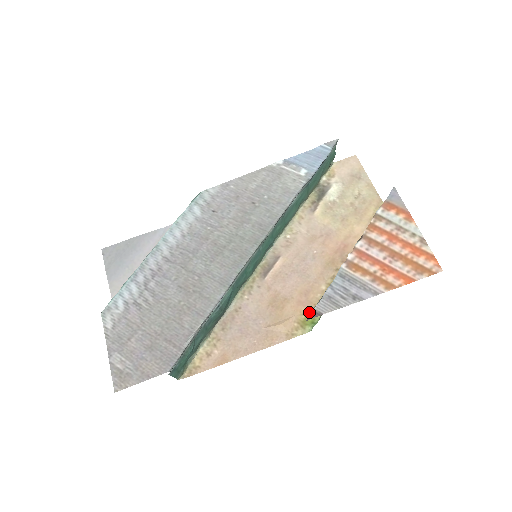
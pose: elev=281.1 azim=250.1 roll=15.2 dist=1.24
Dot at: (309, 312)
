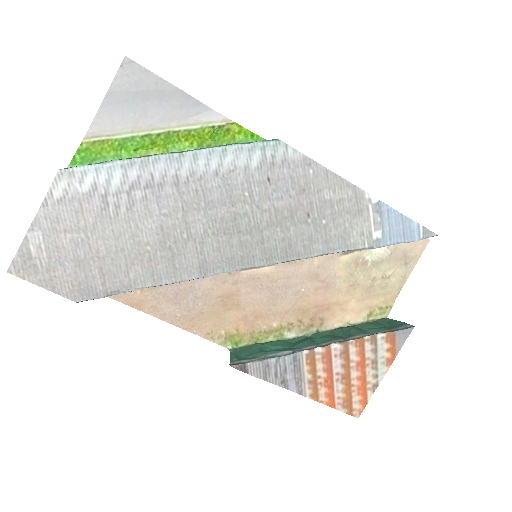
Dot at: (243, 333)
